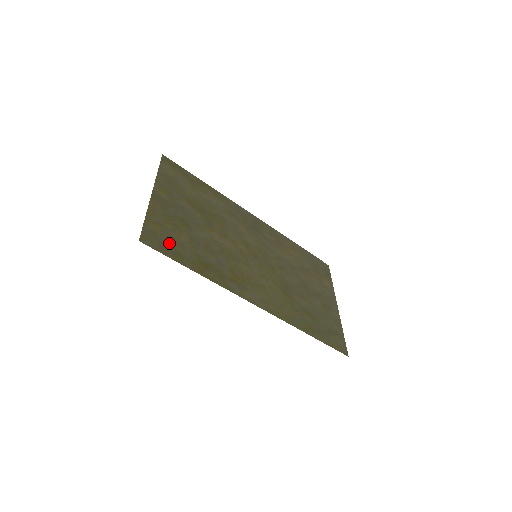
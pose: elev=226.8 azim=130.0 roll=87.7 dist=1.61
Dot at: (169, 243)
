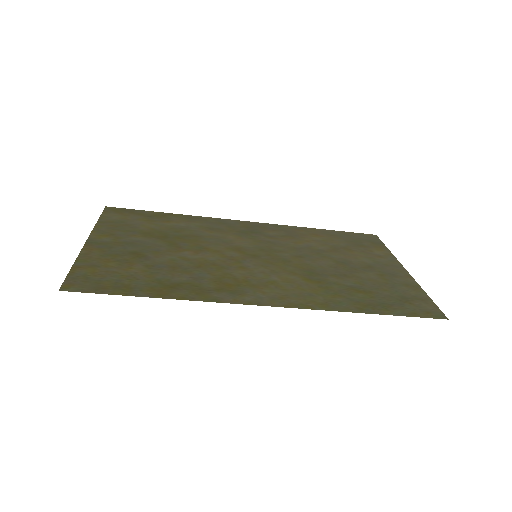
Dot at: (110, 280)
